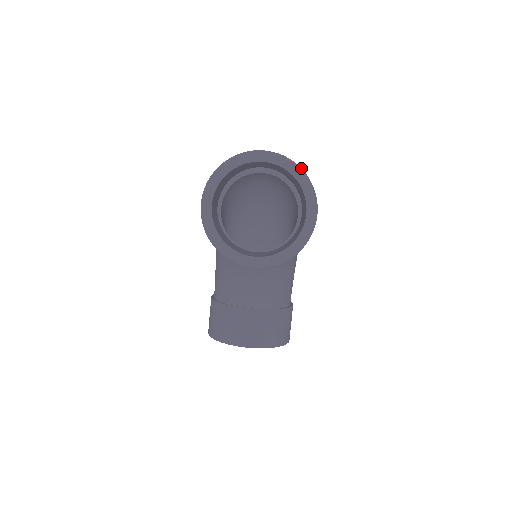
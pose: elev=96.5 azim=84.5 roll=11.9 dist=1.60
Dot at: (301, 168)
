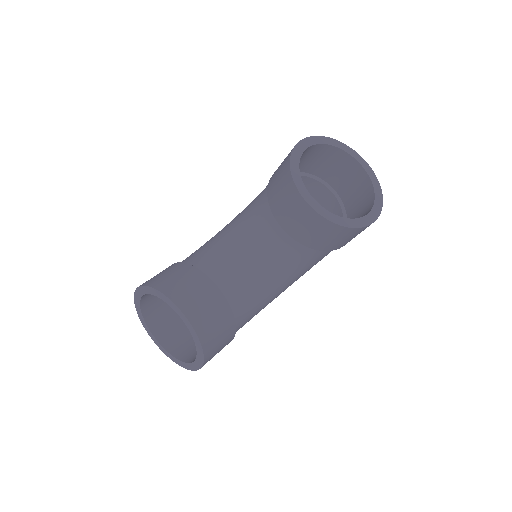
Dot at: (381, 190)
